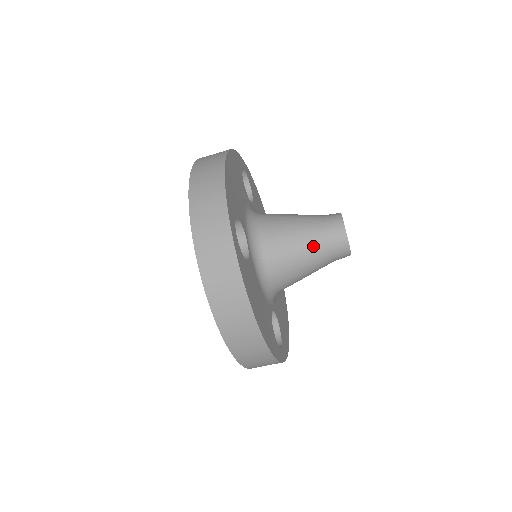
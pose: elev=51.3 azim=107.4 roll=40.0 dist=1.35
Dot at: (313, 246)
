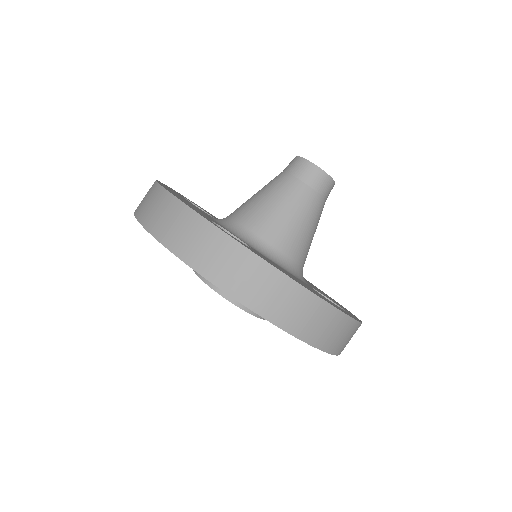
Dot at: (297, 198)
